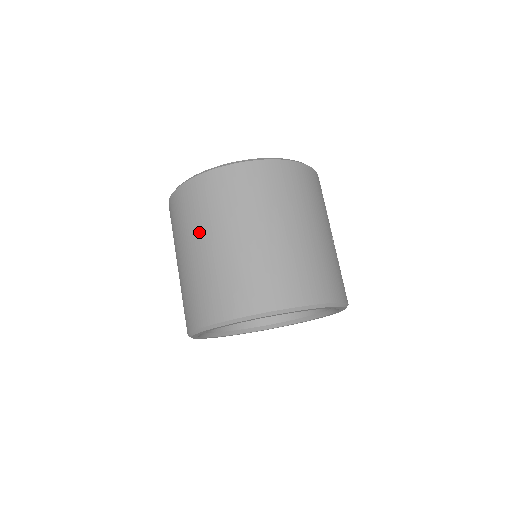
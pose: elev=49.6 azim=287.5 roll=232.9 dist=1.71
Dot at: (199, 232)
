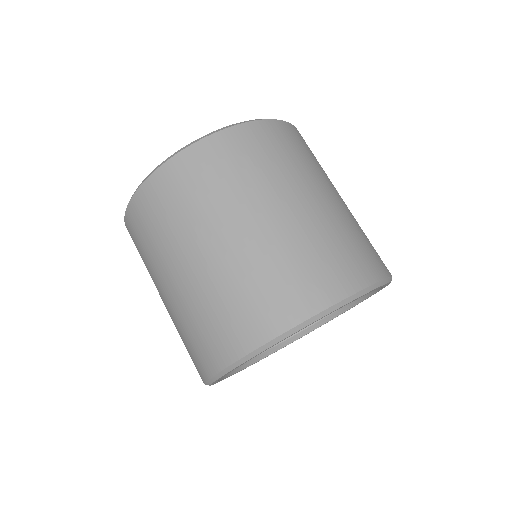
Dot at: (183, 241)
